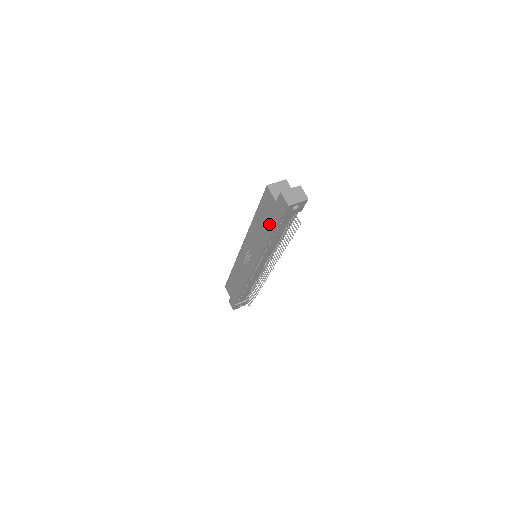
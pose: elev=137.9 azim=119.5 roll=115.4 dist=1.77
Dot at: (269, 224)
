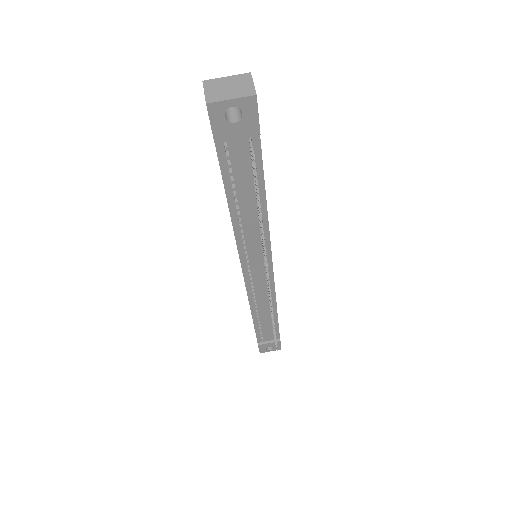
Dot at: occluded
